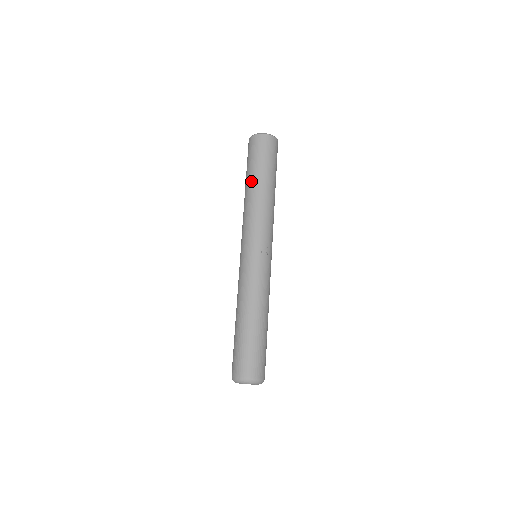
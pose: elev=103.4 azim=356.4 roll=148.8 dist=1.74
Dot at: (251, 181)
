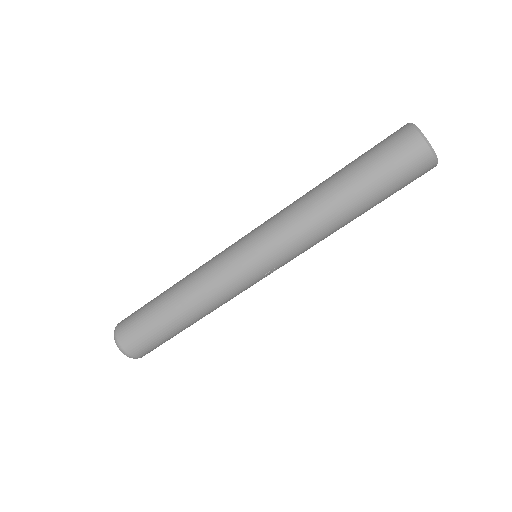
Dot at: (350, 196)
